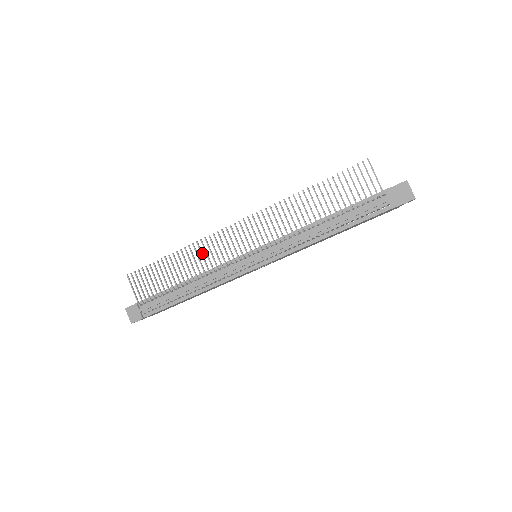
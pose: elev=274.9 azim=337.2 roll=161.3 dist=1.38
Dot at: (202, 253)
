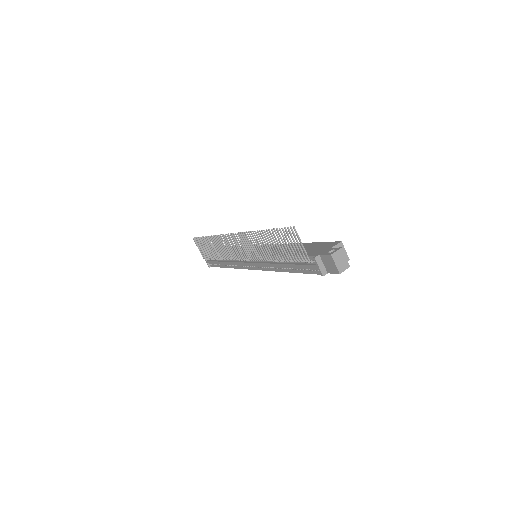
Dot at: (221, 245)
